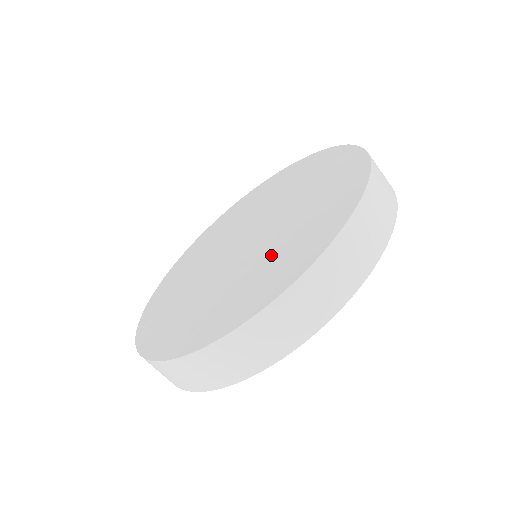
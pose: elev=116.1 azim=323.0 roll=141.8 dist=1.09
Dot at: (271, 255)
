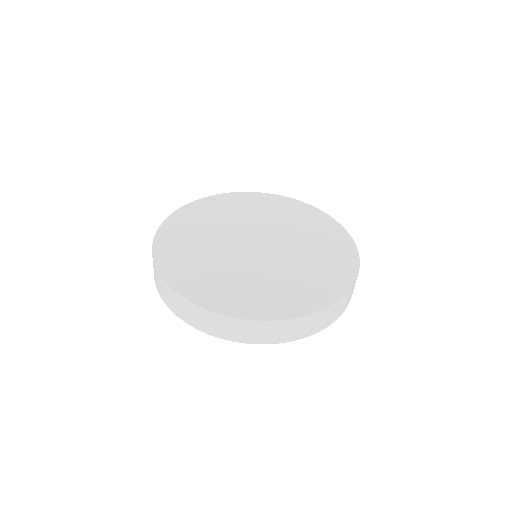
Dot at: (235, 280)
